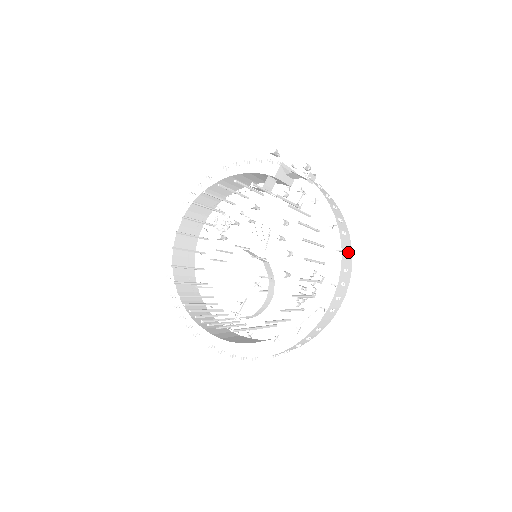
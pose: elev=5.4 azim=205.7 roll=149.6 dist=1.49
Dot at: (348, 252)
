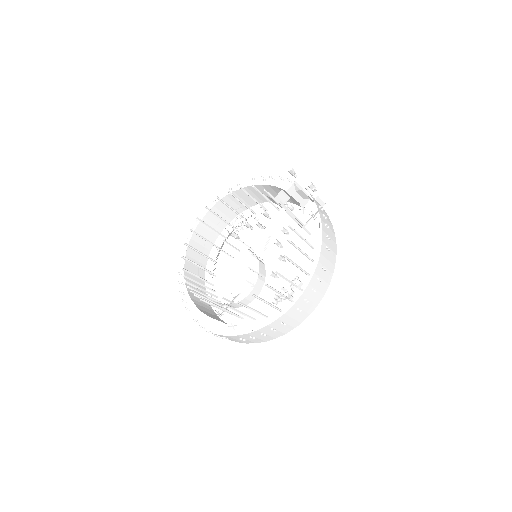
Dot at: (328, 266)
